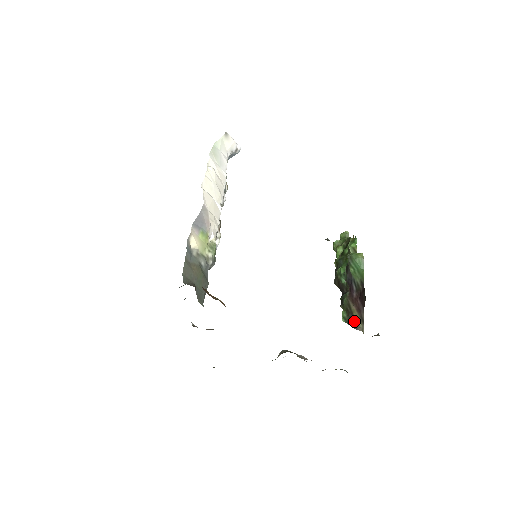
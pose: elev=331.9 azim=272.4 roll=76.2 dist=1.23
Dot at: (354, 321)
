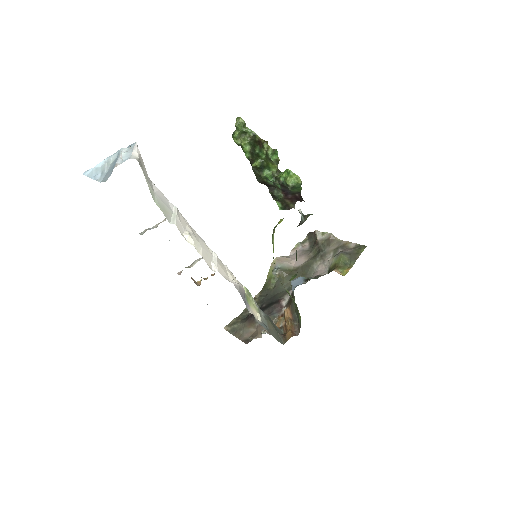
Dot at: (288, 206)
